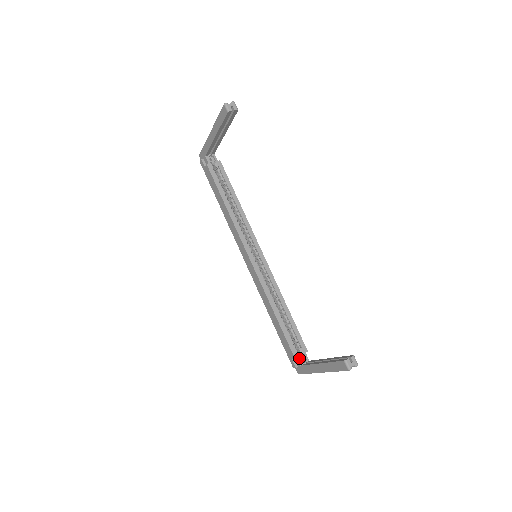
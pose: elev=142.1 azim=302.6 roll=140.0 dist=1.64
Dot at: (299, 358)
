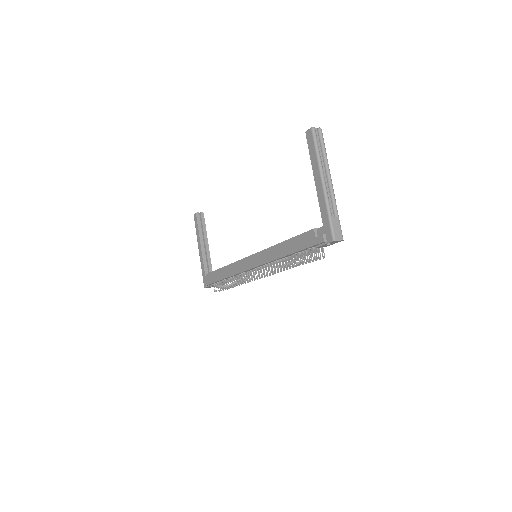
Dot at: (321, 231)
